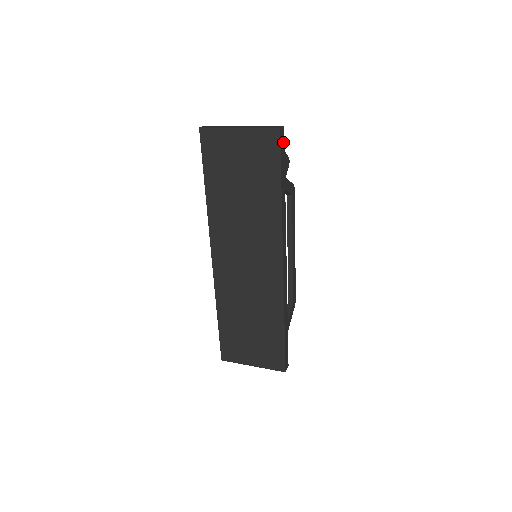
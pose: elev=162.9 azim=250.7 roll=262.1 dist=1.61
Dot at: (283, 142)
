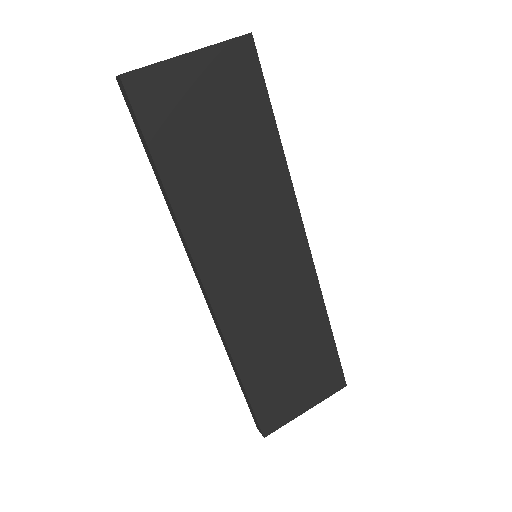
Dot at: occluded
